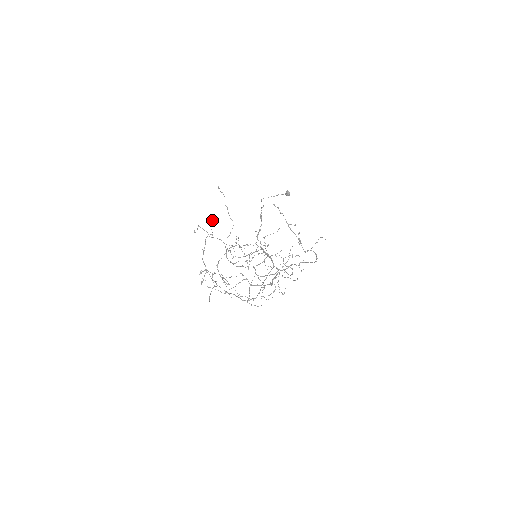
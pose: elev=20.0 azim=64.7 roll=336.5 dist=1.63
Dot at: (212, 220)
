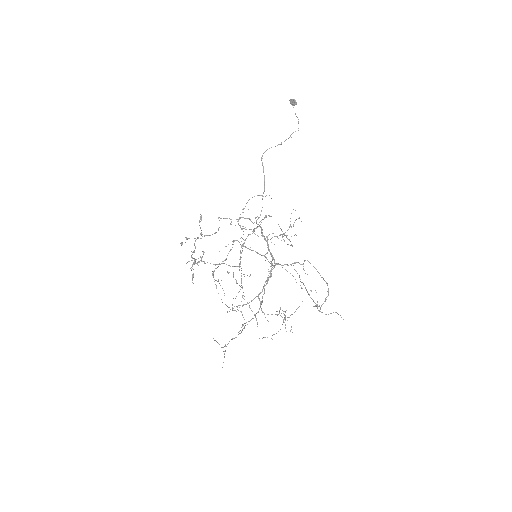
Dot at: occluded
